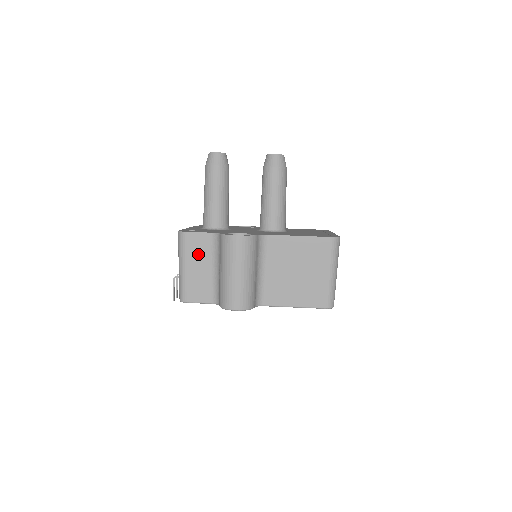
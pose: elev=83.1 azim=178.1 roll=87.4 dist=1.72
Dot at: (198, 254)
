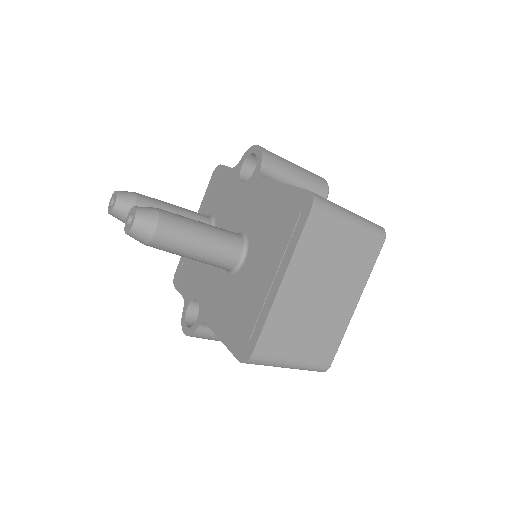
Dot at: occluded
